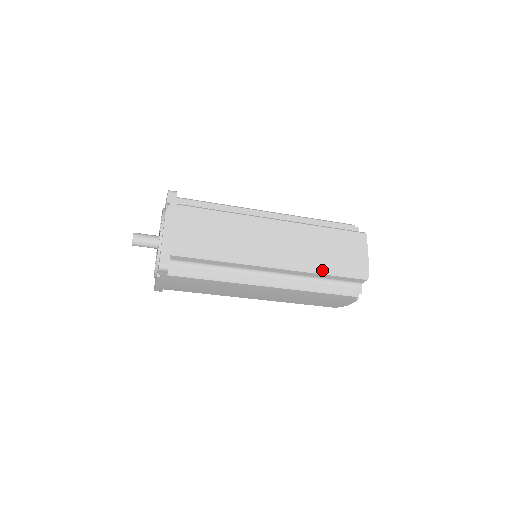
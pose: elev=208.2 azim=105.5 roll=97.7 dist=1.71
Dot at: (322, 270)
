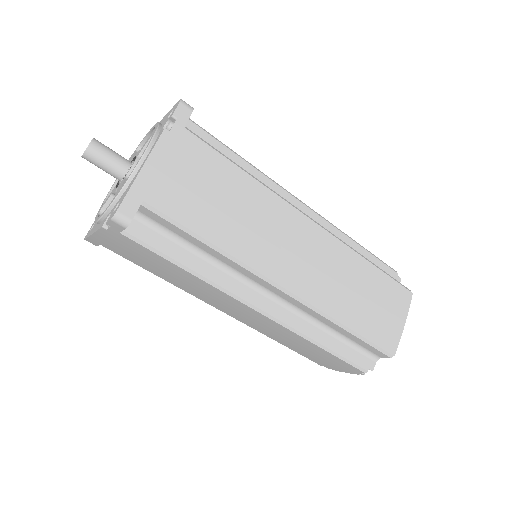
Dot at: (344, 322)
